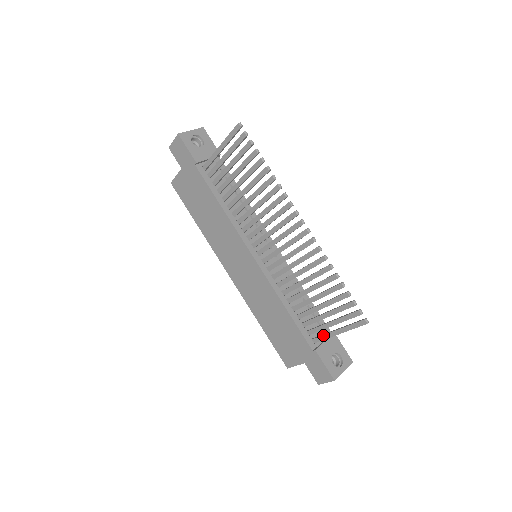
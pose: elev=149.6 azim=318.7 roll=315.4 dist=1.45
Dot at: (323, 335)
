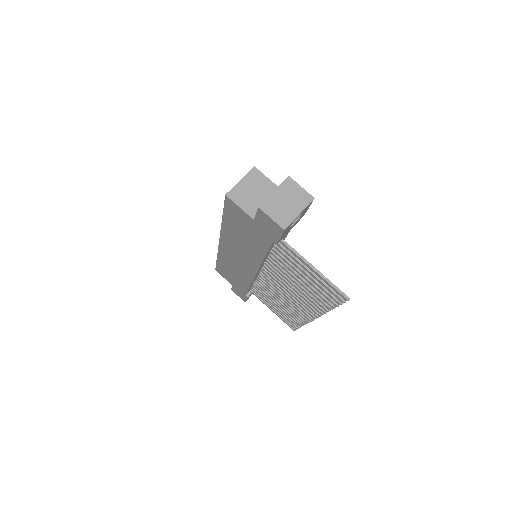
Dot at: (260, 300)
